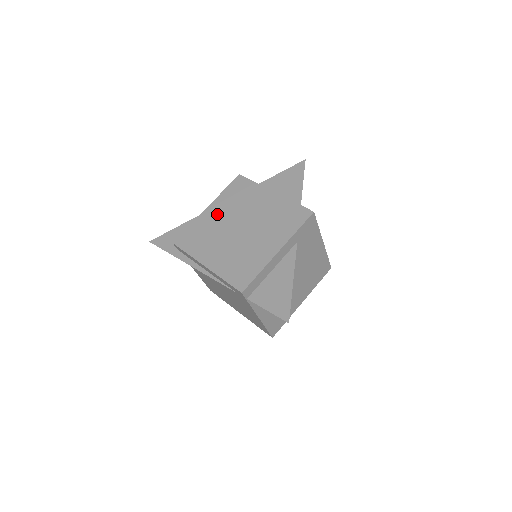
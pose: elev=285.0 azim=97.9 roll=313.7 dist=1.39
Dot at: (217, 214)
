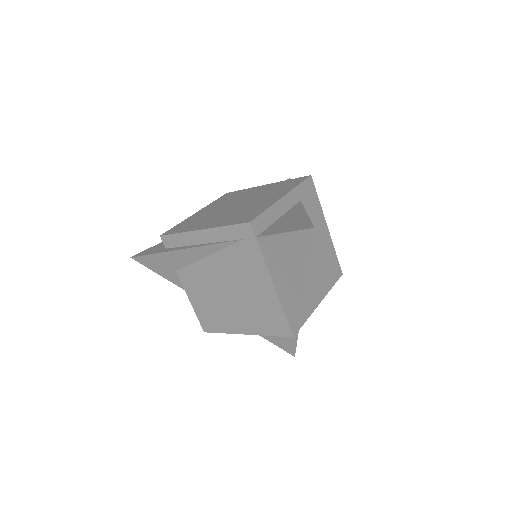
Dot at: (208, 210)
